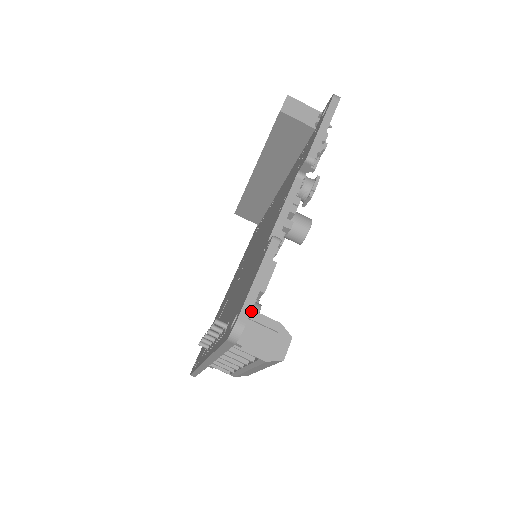
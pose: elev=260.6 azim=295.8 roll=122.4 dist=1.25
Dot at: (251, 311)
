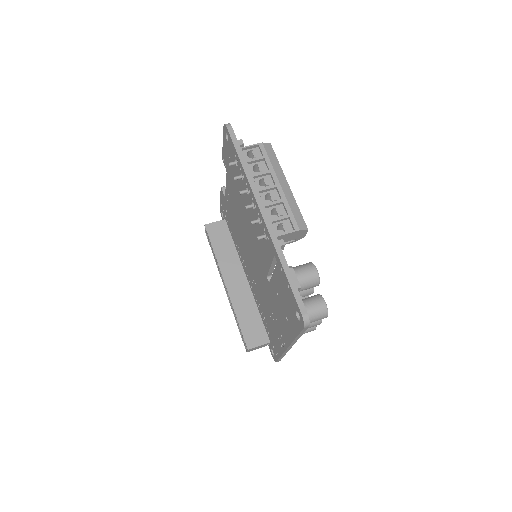
Dot at: occluded
